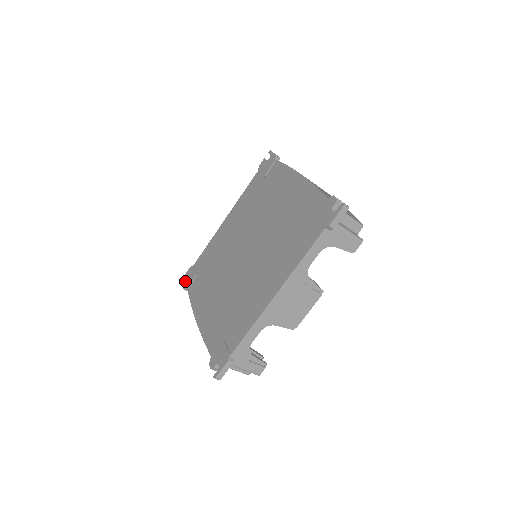
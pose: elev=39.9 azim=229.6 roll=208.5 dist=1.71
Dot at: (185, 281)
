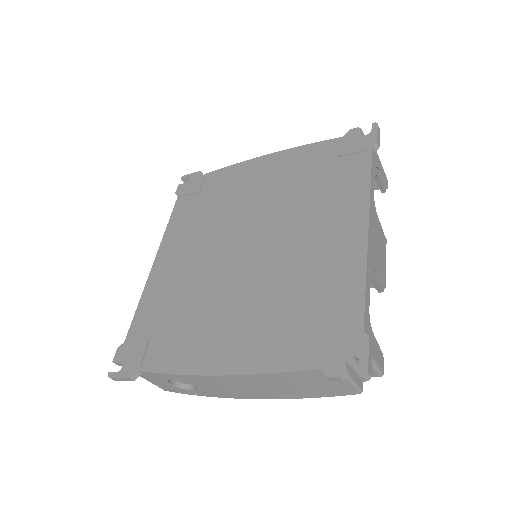
Dot at: (123, 367)
